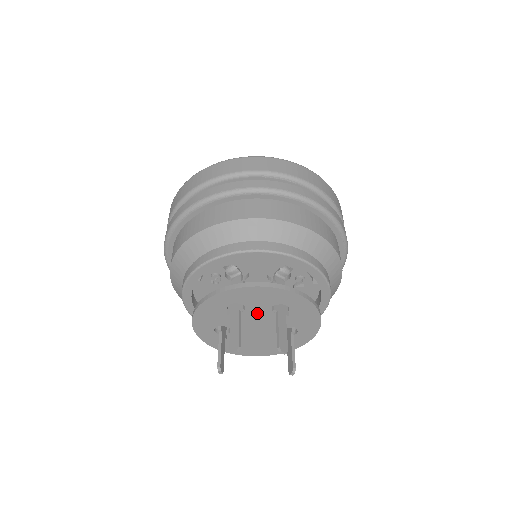
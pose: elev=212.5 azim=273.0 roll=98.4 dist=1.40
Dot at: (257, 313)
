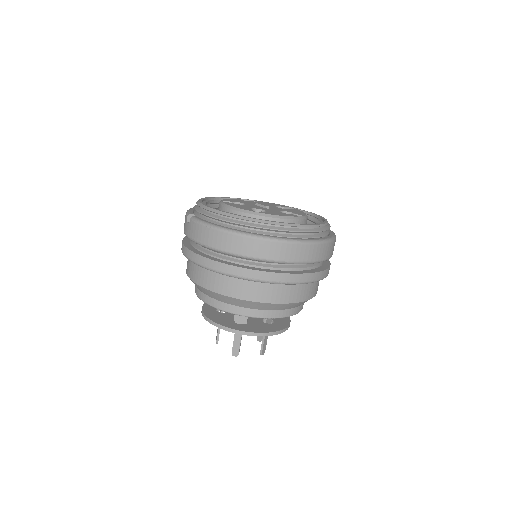
Dot at: occluded
